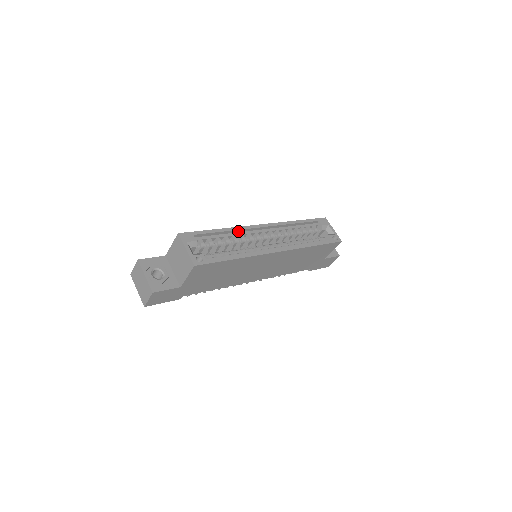
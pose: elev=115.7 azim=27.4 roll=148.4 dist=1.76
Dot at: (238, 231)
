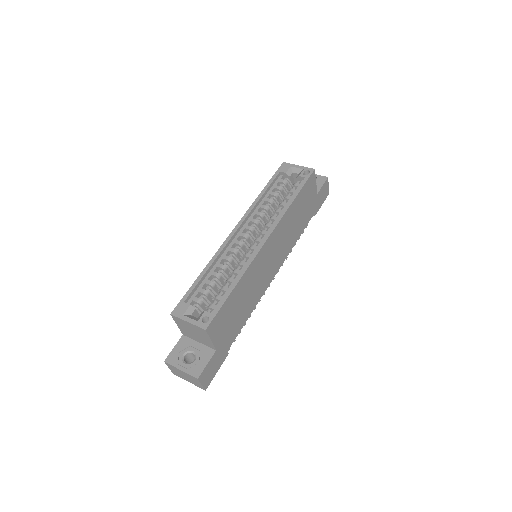
Dot at: (218, 257)
